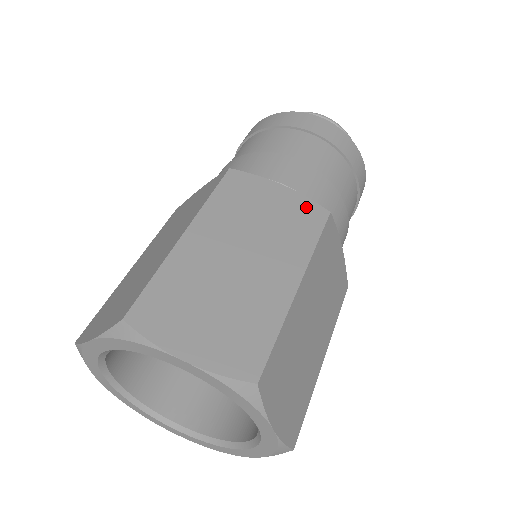
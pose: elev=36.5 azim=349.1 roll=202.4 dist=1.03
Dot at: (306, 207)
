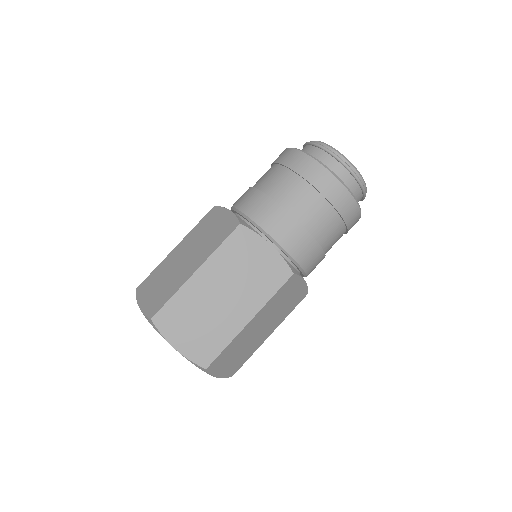
Dot at: (279, 266)
